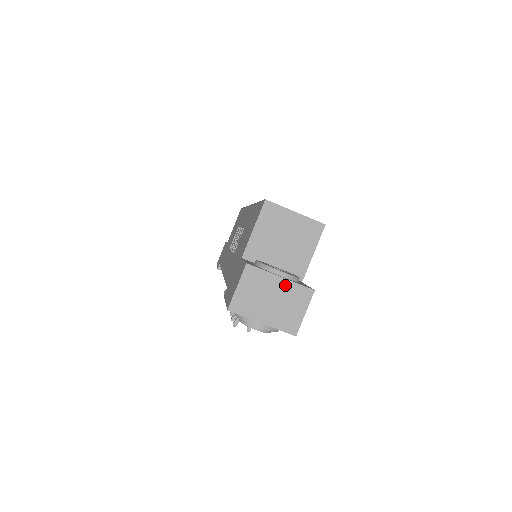
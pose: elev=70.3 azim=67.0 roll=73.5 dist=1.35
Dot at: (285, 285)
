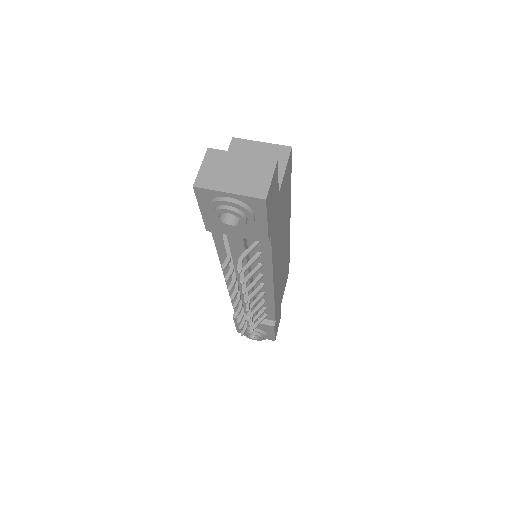
Dot at: (247, 159)
